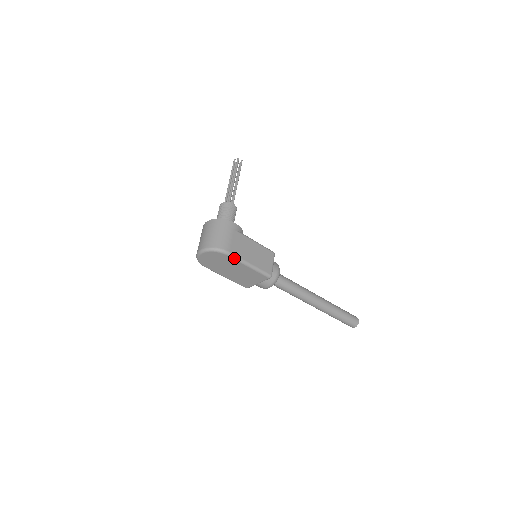
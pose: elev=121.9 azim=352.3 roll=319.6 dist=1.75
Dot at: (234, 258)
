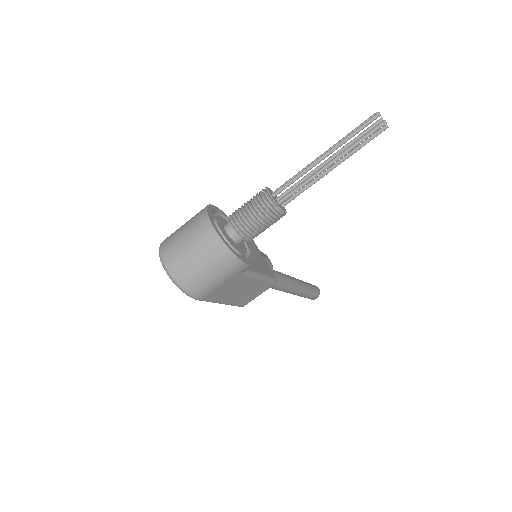
Dot at: (204, 300)
